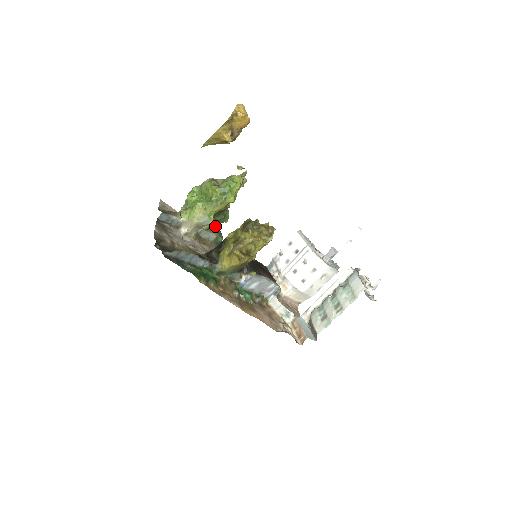
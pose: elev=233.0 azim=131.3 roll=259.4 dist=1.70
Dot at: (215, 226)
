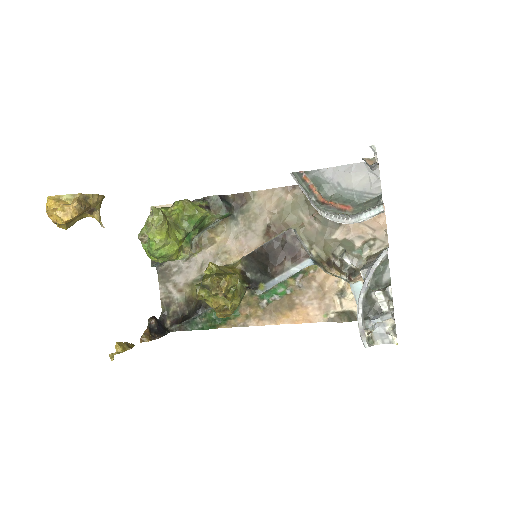
Dot at: (204, 223)
